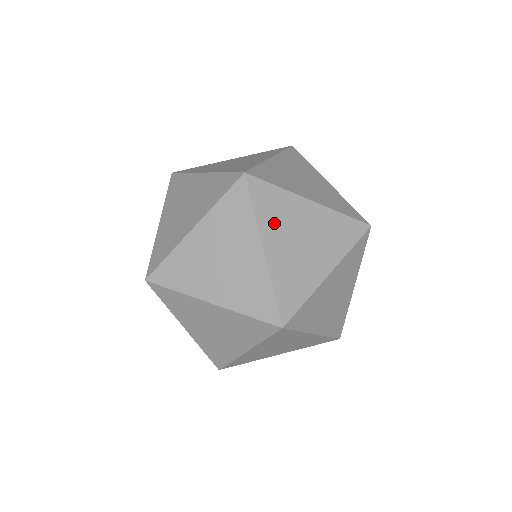
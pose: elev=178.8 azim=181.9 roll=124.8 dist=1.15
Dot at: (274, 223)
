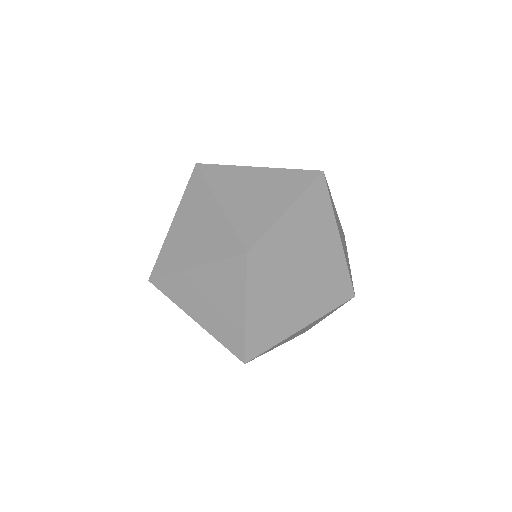
Dot at: (226, 186)
